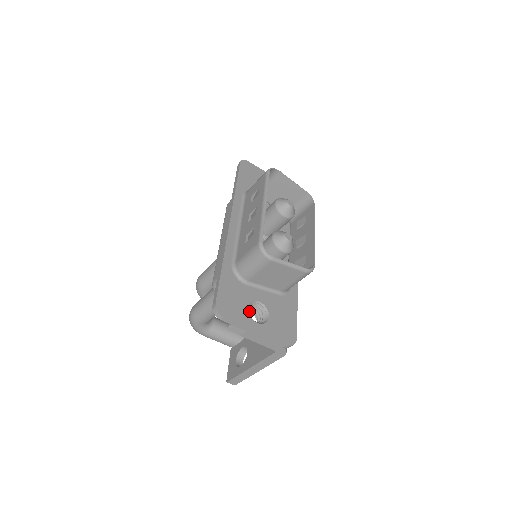
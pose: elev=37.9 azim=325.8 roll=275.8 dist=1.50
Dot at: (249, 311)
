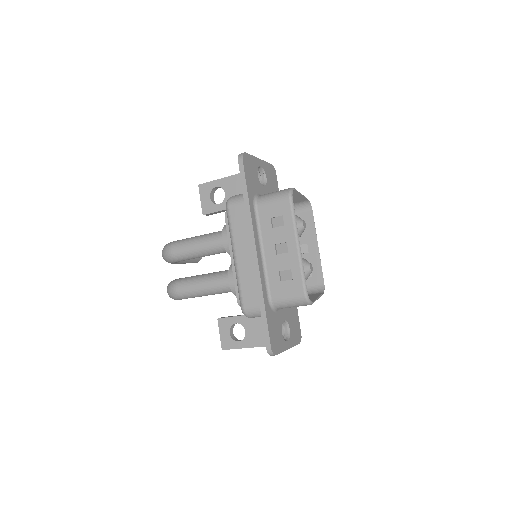
Dot at: occluded
